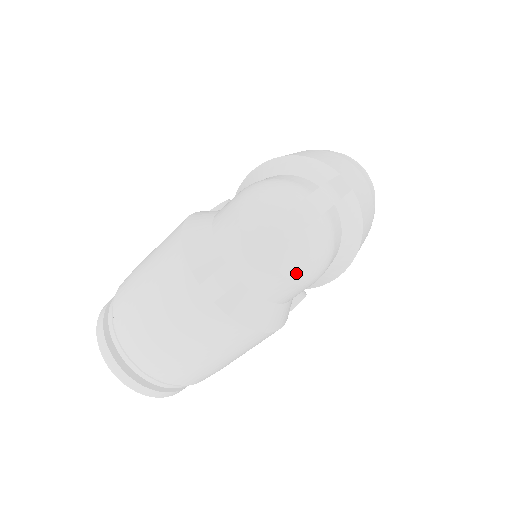
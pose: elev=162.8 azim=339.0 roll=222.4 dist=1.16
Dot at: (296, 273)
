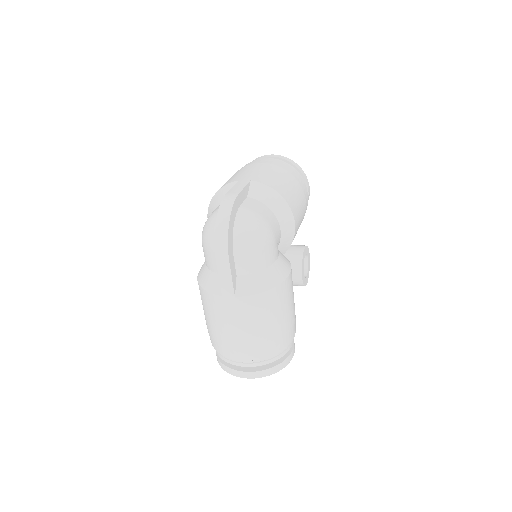
Dot at: (253, 246)
